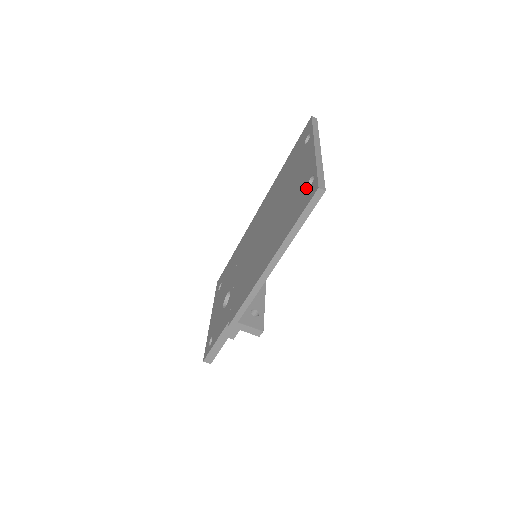
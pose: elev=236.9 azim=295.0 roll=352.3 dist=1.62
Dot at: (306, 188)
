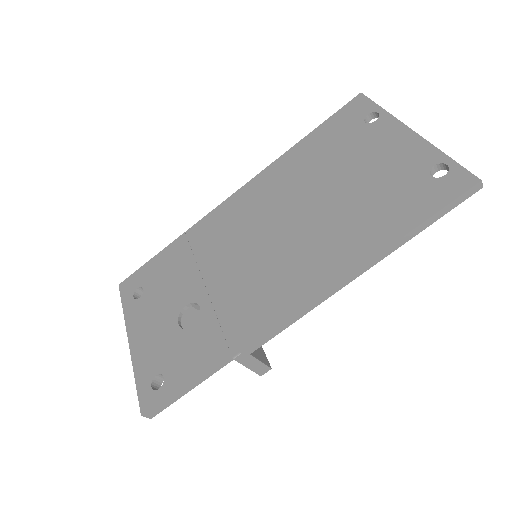
Dot at: (429, 177)
